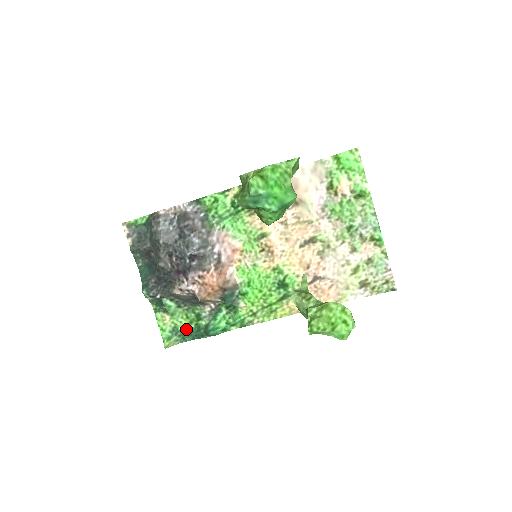
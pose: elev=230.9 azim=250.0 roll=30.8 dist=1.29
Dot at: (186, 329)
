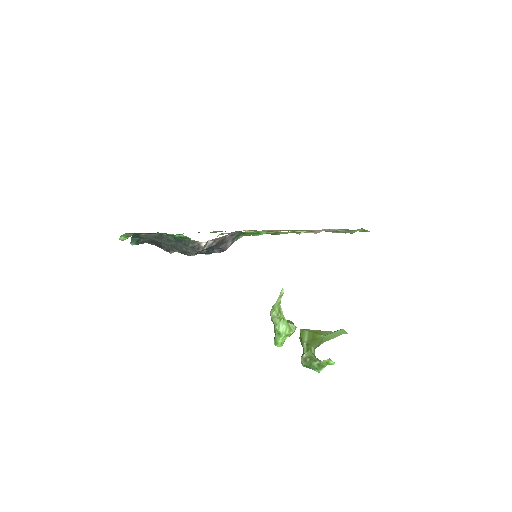
Dot at: occluded
